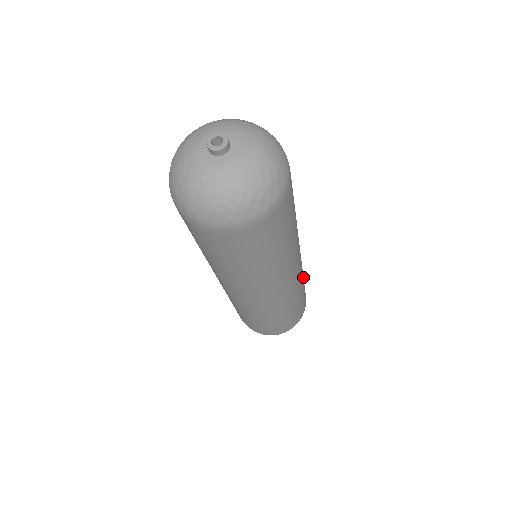
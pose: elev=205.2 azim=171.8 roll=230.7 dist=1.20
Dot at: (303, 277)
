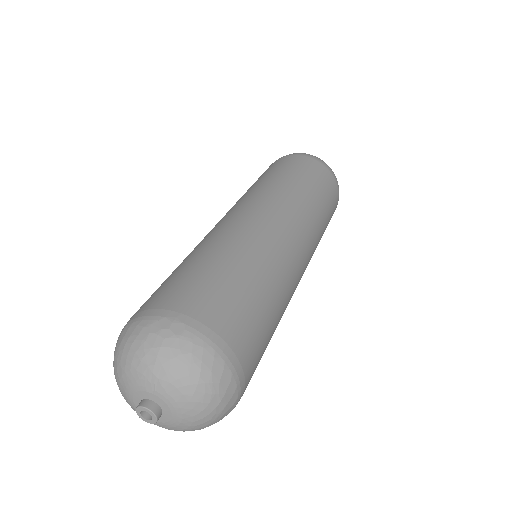
Dot at: (310, 196)
